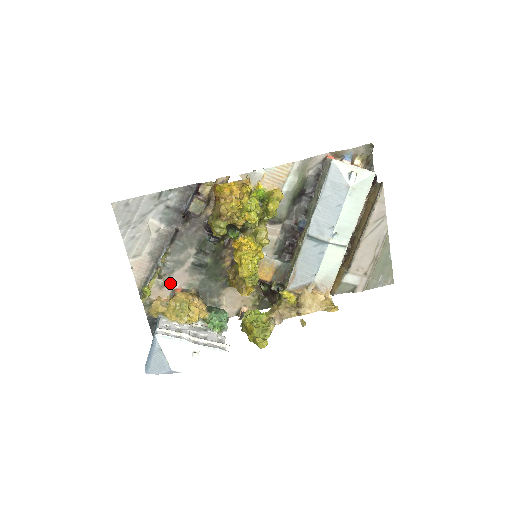
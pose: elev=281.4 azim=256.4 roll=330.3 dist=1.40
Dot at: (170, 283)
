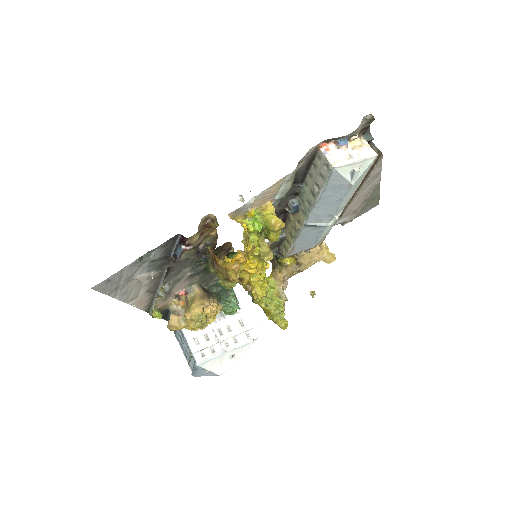
Dot at: (172, 293)
